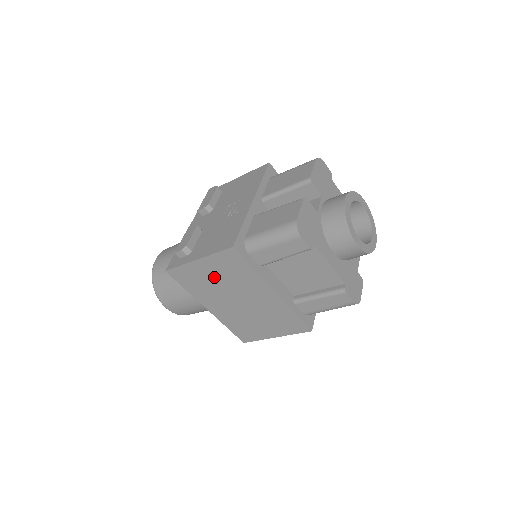
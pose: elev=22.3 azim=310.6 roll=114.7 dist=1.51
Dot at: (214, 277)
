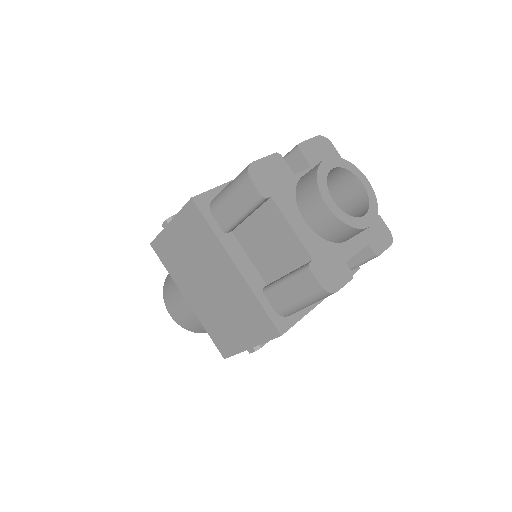
Dot at: (185, 248)
